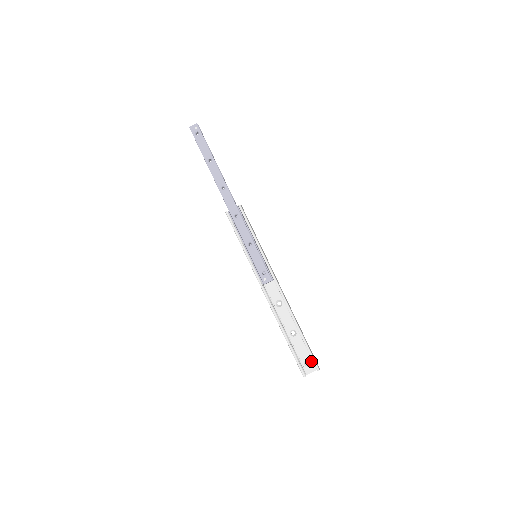
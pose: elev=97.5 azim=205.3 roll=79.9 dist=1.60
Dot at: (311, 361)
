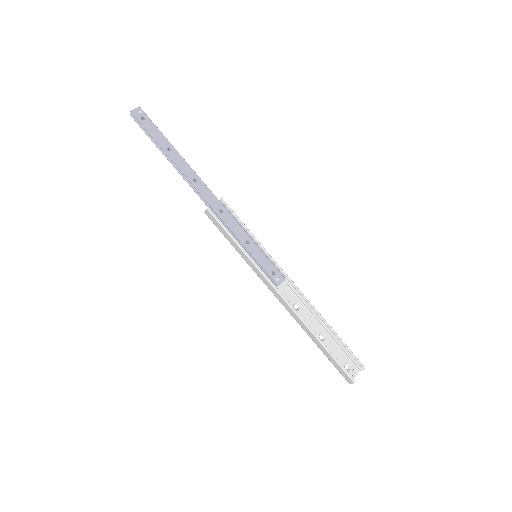
Dot at: (350, 363)
